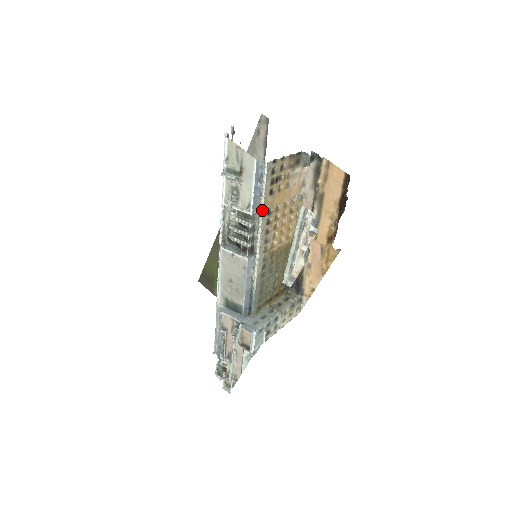
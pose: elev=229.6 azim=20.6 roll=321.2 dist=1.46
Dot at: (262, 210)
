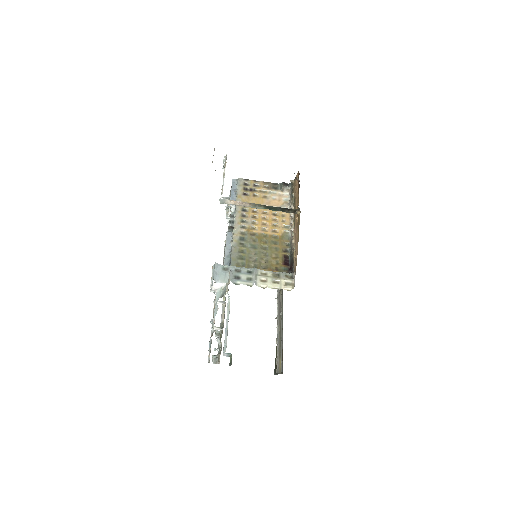
Dot at: occluded
